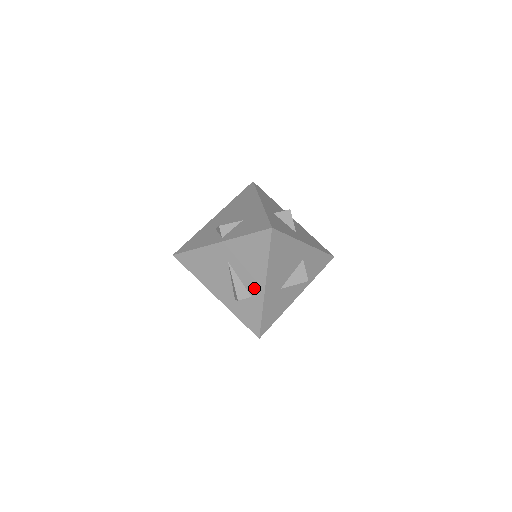
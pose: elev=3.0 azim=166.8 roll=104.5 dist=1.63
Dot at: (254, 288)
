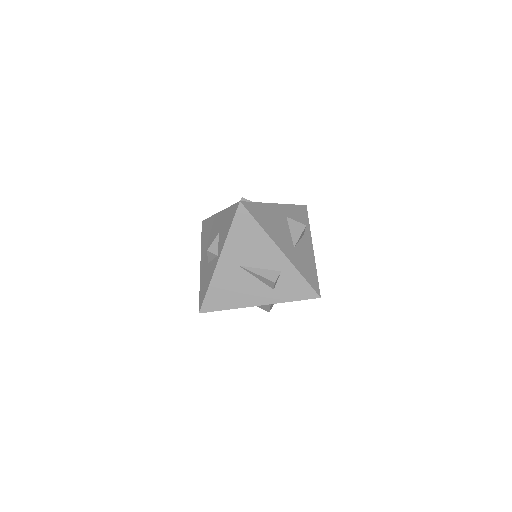
Dot at: (276, 262)
